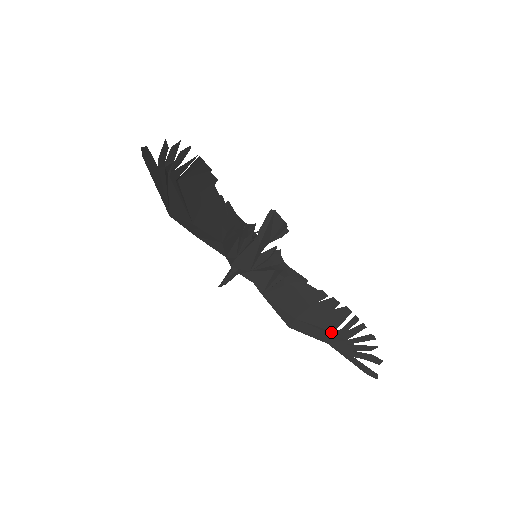
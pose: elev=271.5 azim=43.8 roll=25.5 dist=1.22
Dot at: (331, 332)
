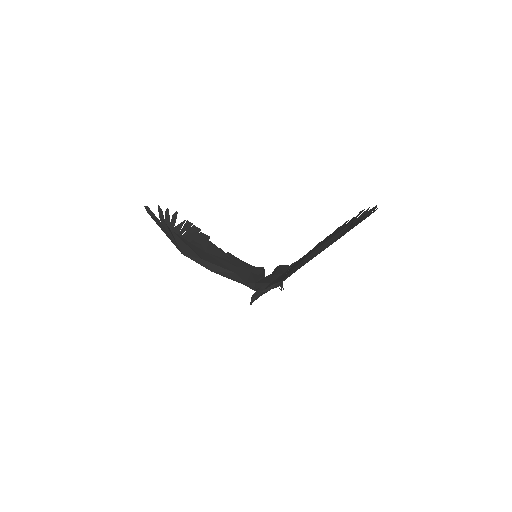
Dot at: (332, 238)
